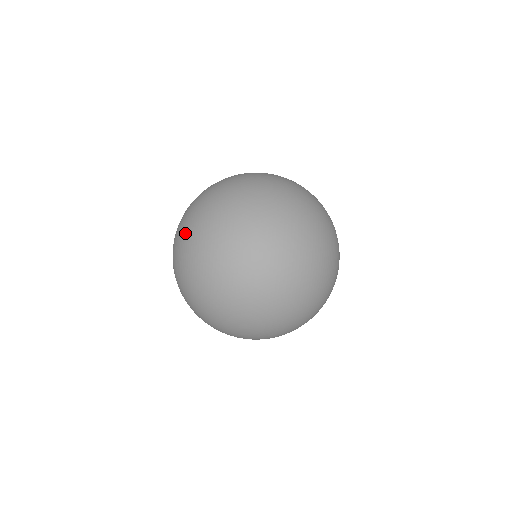
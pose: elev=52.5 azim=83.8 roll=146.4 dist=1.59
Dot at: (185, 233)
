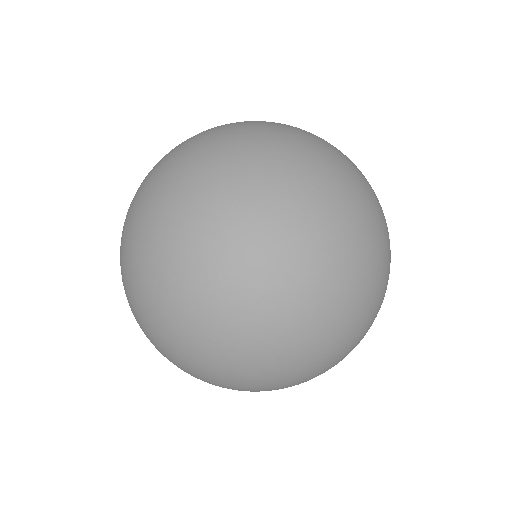
Dot at: occluded
